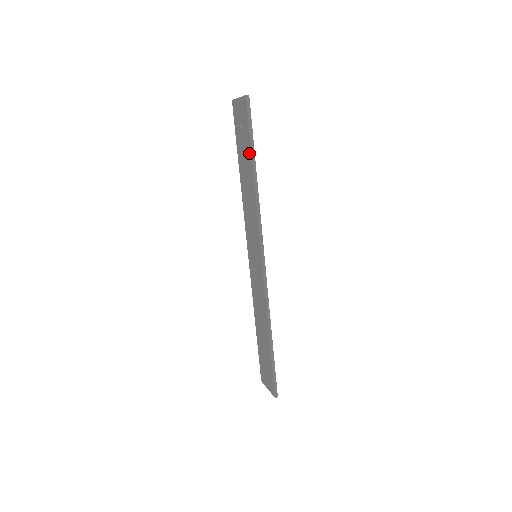
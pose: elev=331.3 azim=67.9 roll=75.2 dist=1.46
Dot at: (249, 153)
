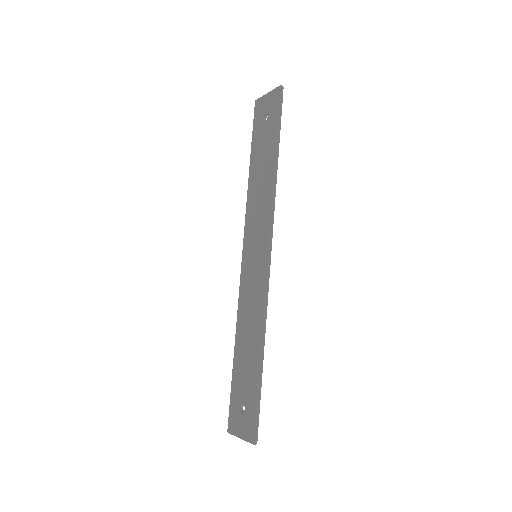
Dot at: (273, 140)
